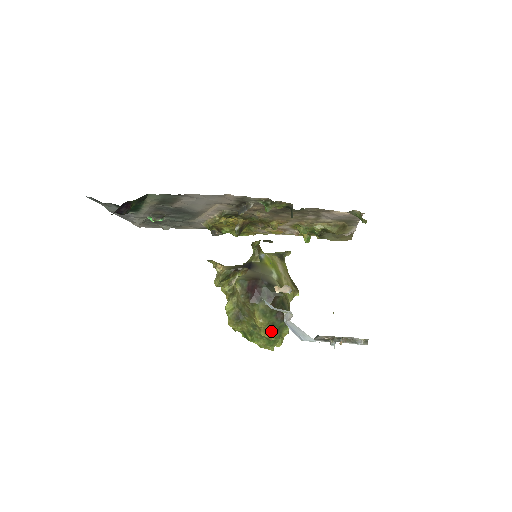
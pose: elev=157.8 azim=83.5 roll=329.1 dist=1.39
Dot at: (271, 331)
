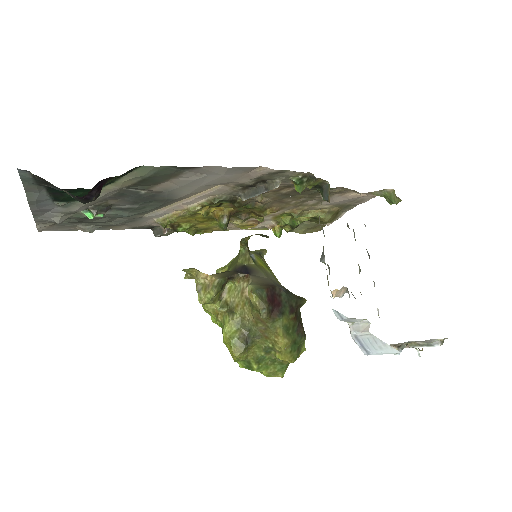
Dot at: (293, 352)
